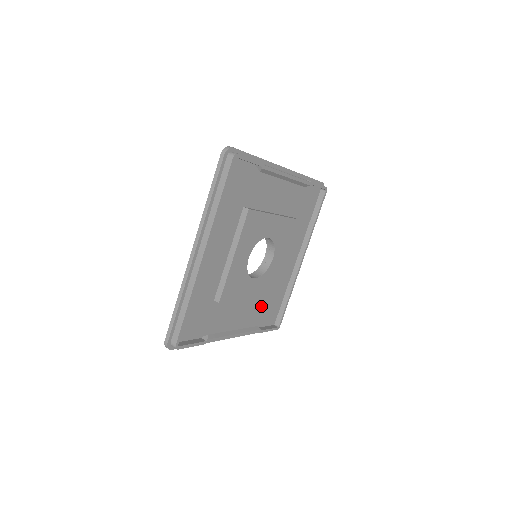
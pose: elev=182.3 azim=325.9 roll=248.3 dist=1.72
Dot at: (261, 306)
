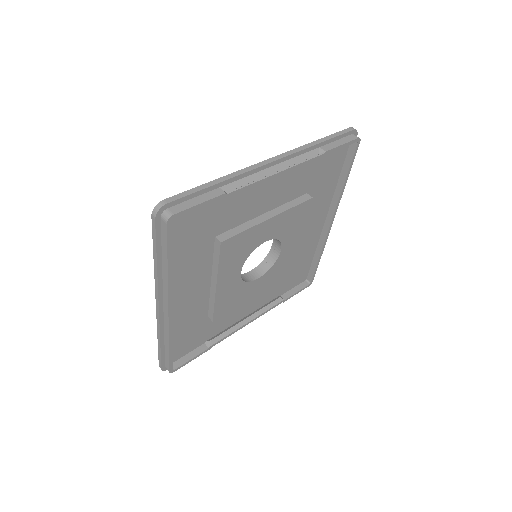
Dot at: occluded
